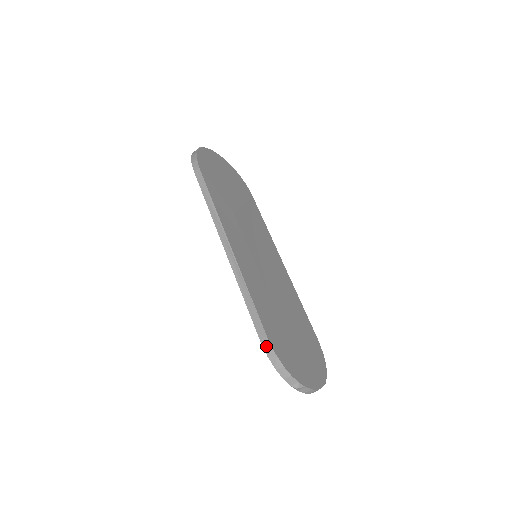
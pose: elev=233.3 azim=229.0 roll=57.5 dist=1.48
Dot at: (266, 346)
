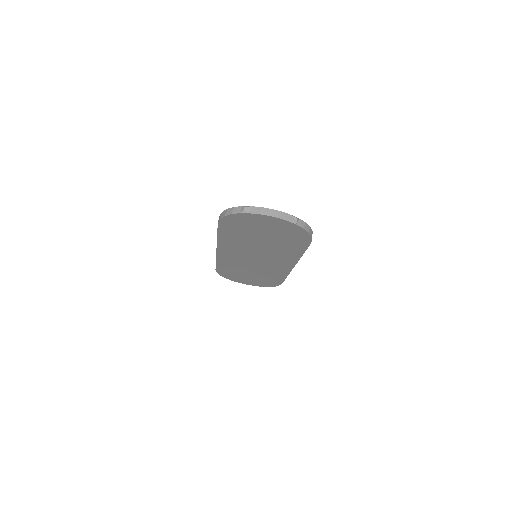
Dot at: (219, 219)
